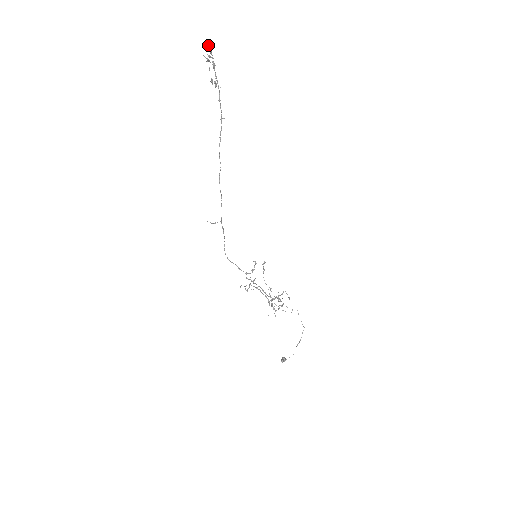
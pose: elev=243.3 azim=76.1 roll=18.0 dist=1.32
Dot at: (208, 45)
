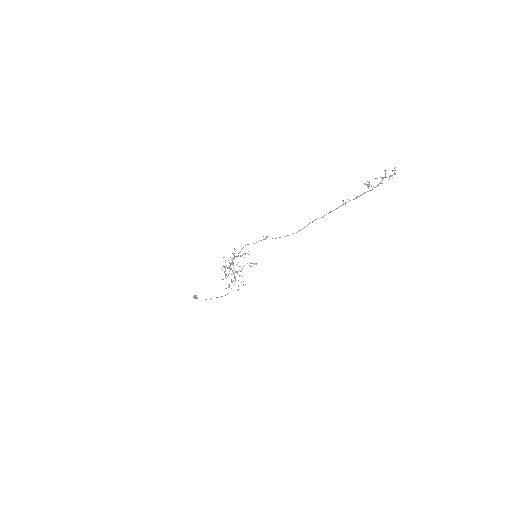
Dot at: (395, 170)
